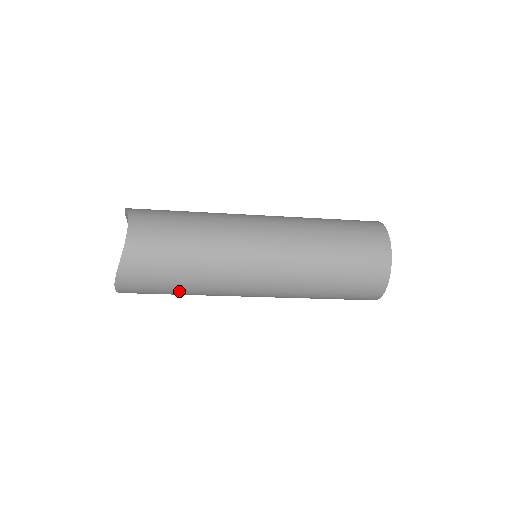
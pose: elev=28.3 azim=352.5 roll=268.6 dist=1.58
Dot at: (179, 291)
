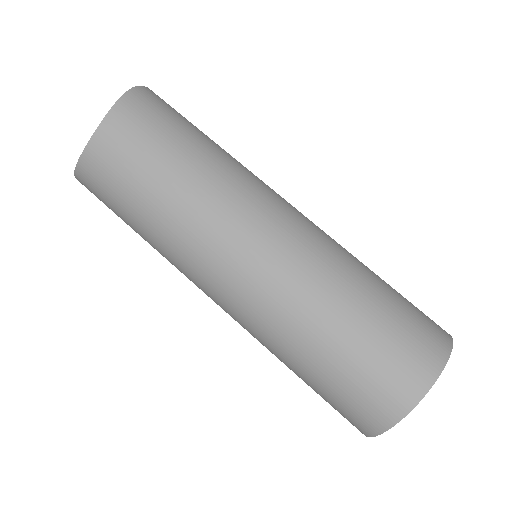
Dot at: occluded
